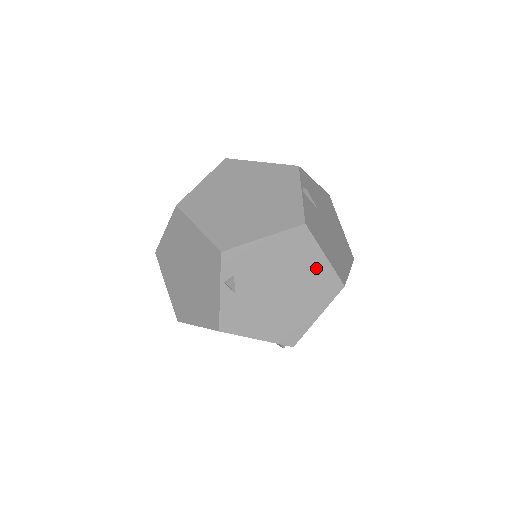
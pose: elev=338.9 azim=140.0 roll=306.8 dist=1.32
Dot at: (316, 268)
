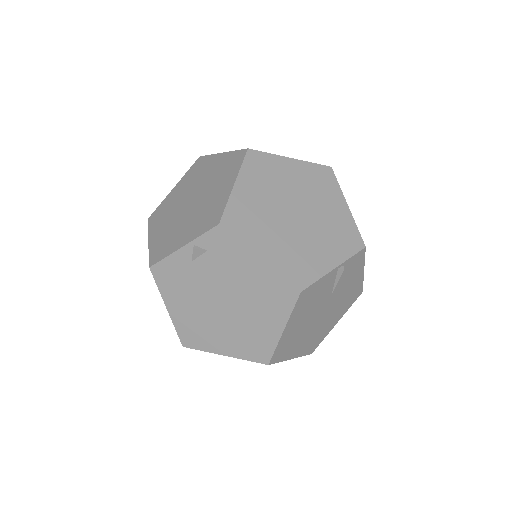
Dot at: (266, 327)
